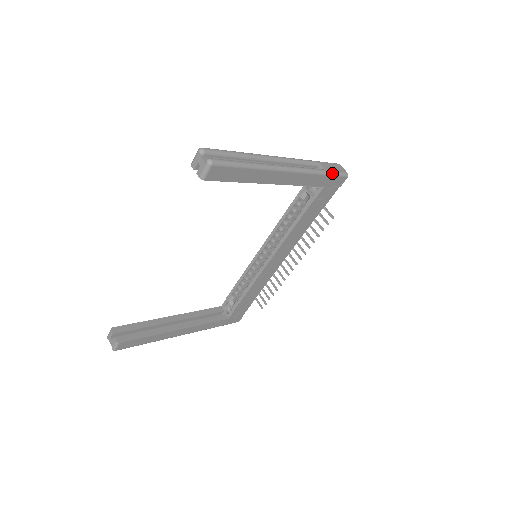
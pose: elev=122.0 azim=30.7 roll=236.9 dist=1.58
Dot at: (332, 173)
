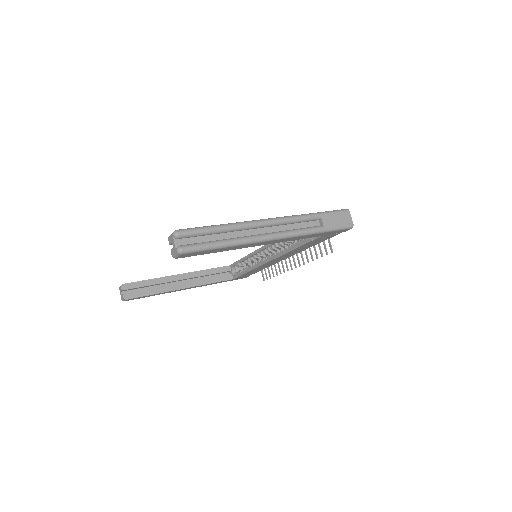
Dot at: (331, 229)
